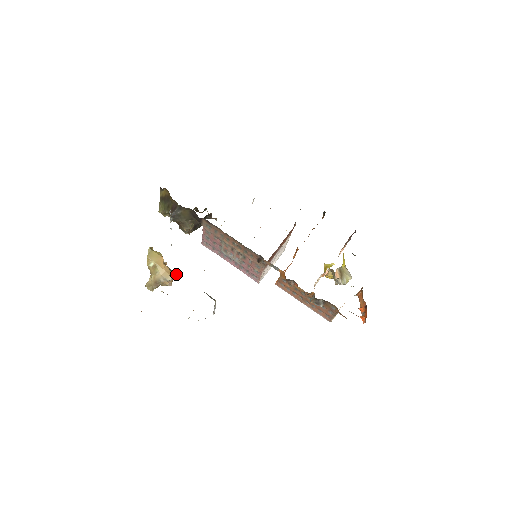
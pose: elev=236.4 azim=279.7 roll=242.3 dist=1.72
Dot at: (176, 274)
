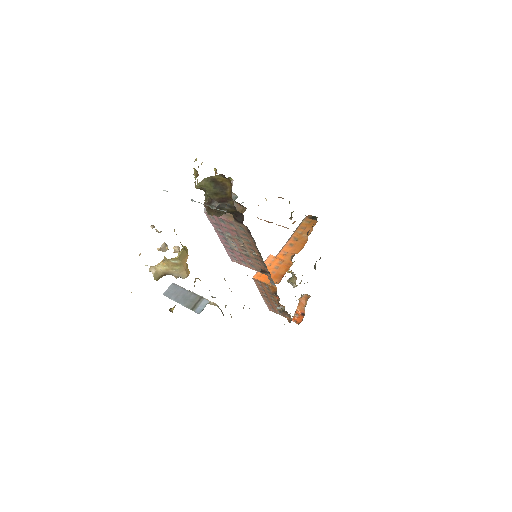
Dot at: occluded
